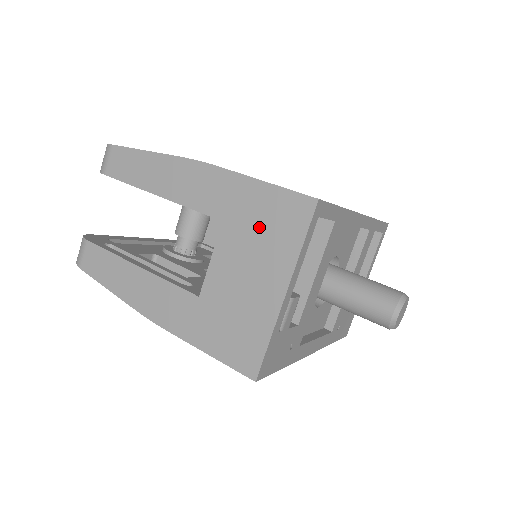
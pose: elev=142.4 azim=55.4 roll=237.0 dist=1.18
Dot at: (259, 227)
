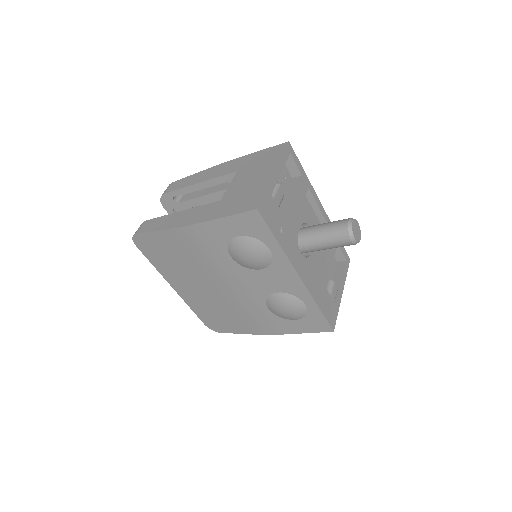
Dot at: (258, 162)
